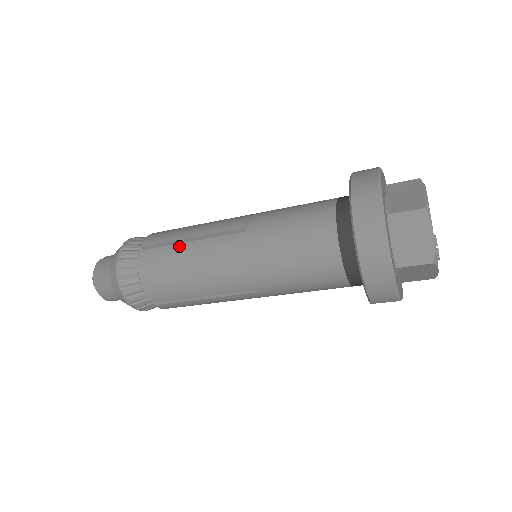
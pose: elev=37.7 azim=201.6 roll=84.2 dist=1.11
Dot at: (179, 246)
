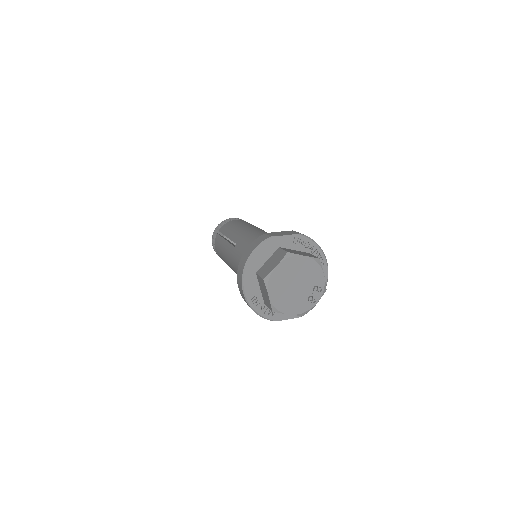
Dot at: (223, 240)
